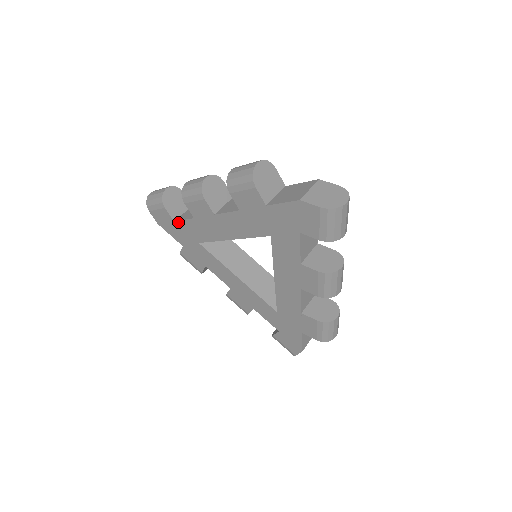
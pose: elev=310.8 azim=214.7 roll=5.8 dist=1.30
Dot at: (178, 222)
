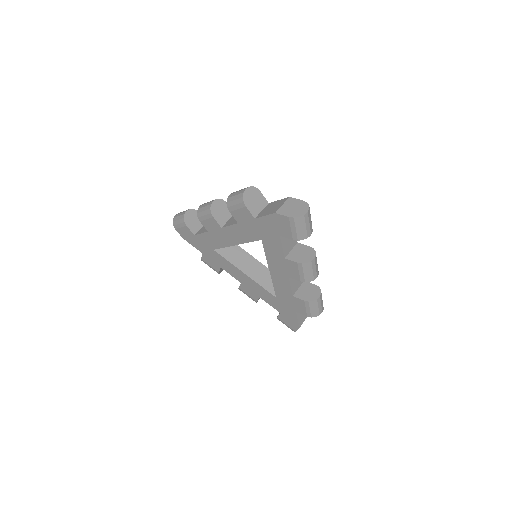
Dot at: (197, 235)
